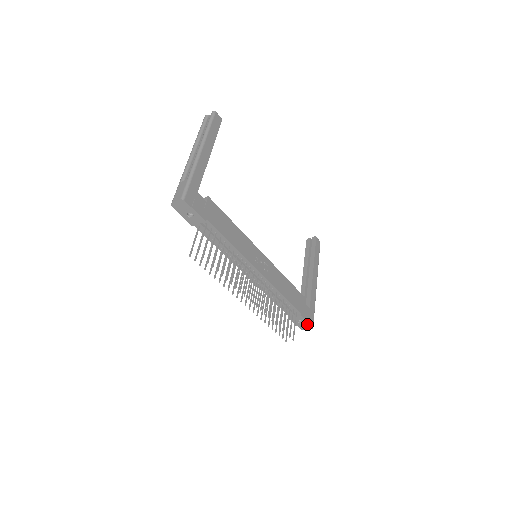
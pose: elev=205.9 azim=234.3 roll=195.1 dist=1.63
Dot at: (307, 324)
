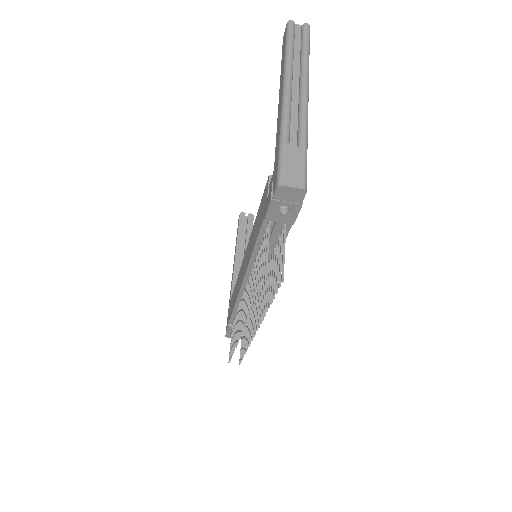
Dot at: occluded
